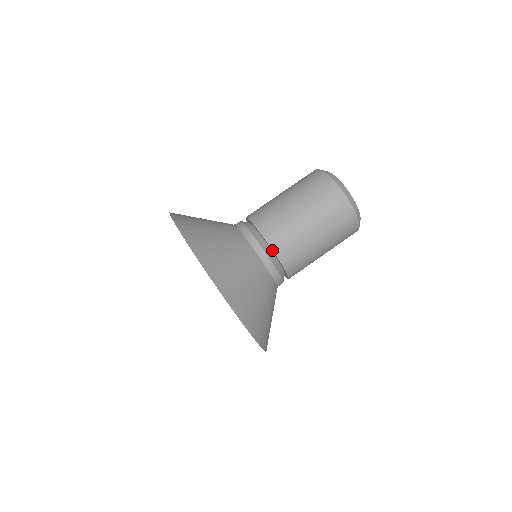
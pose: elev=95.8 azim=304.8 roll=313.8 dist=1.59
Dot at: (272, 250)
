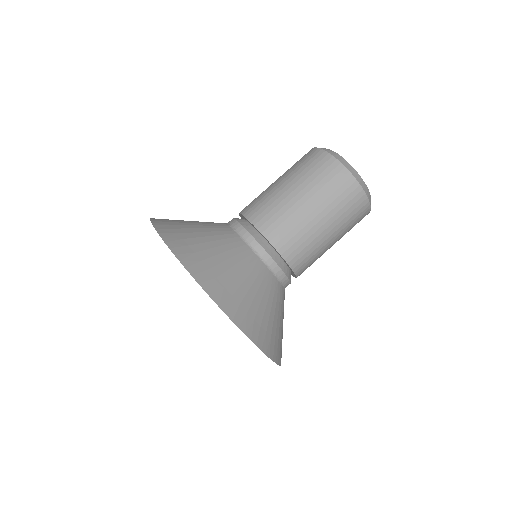
Dot at: (271, 245)
